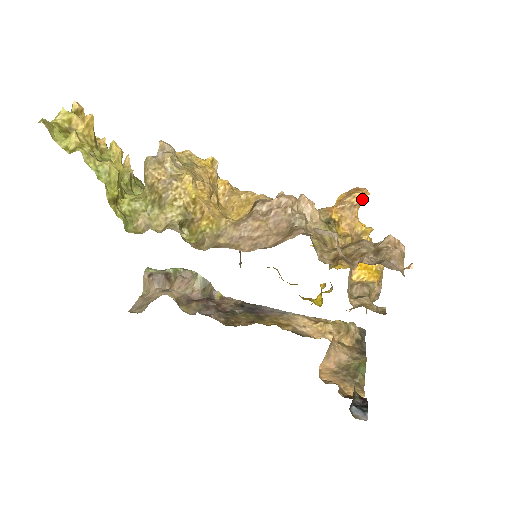
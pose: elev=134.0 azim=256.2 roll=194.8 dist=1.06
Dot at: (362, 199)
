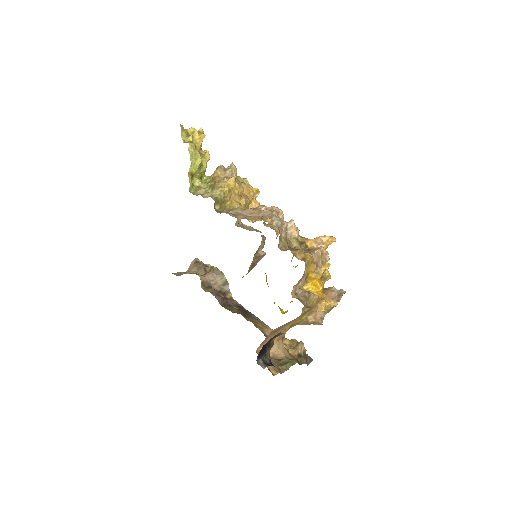
Dot at: (330, 242)
